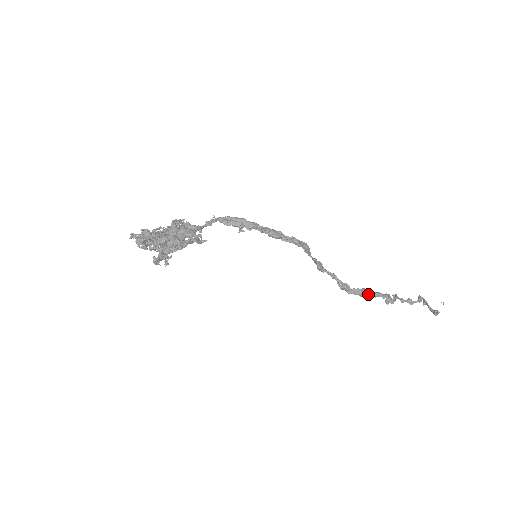
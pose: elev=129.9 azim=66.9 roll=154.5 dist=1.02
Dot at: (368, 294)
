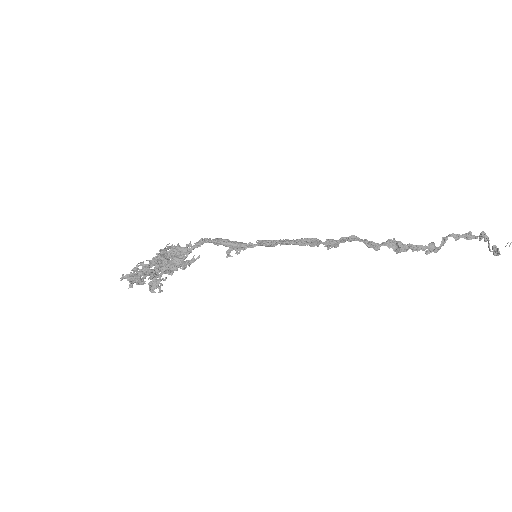
Dot at: (402, 250)
